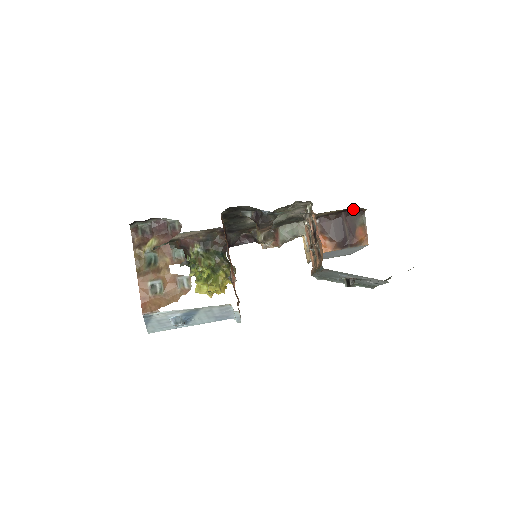
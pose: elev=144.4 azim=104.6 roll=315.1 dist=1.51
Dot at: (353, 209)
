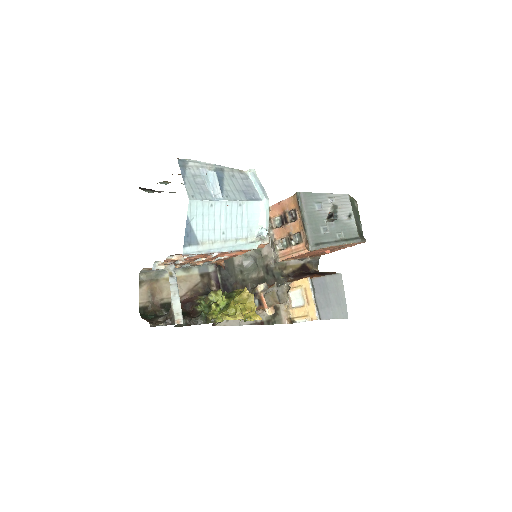
Dot at: (308, 268)
